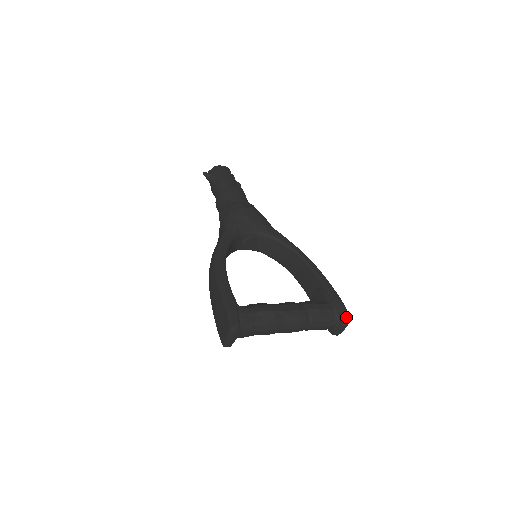
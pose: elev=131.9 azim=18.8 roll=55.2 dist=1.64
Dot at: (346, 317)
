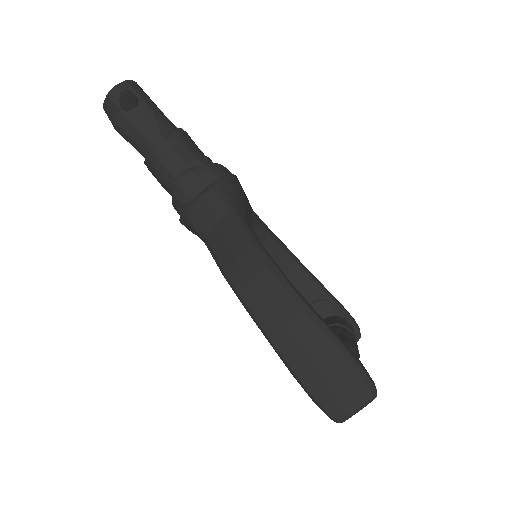
Dot at: (360, 333)
